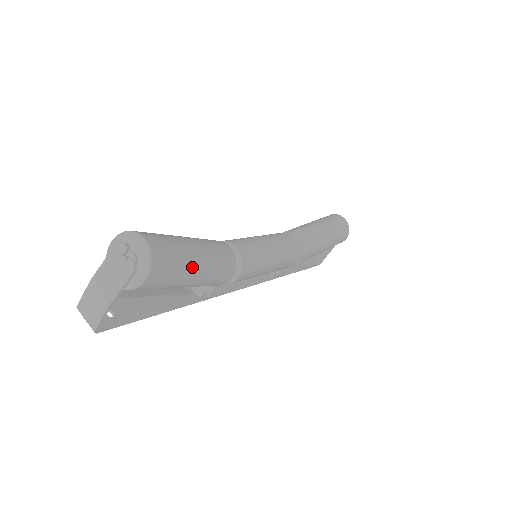
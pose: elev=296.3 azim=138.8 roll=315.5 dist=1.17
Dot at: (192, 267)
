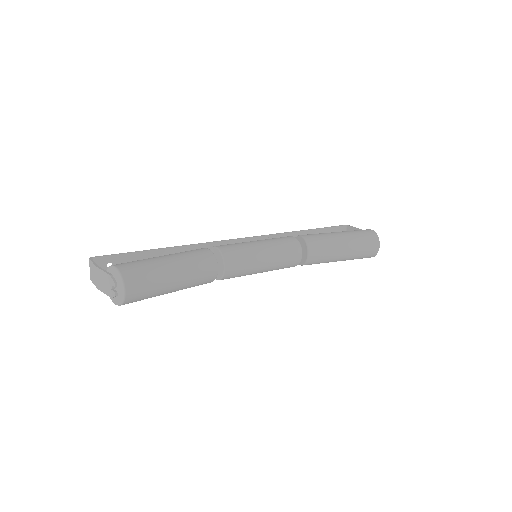
Dot at: (162, 294)
